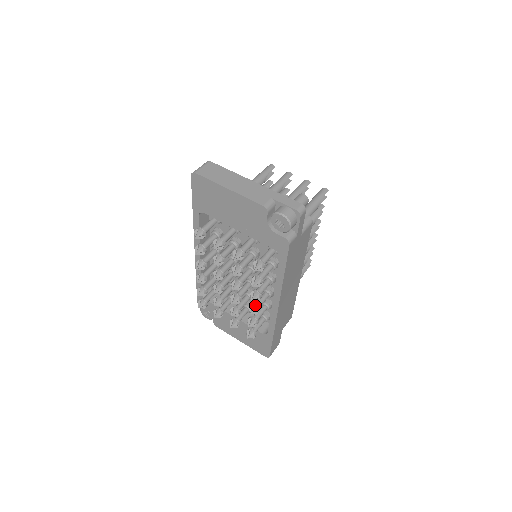
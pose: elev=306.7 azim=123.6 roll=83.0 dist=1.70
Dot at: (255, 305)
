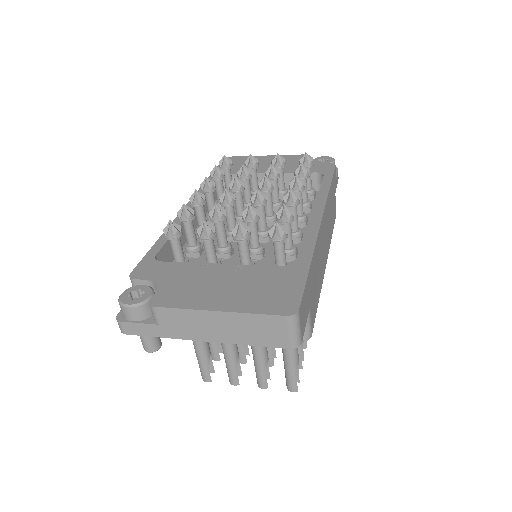
Dot at: occluded
